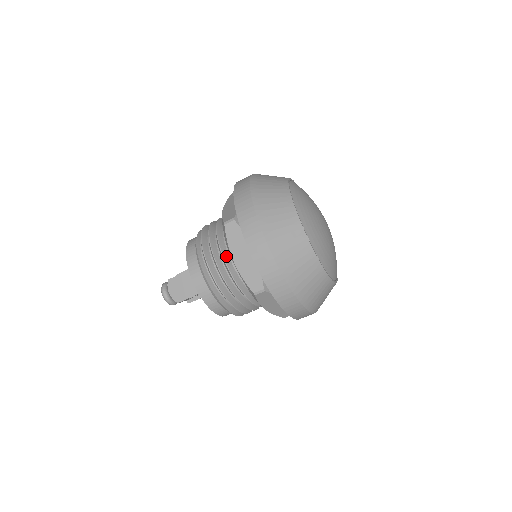
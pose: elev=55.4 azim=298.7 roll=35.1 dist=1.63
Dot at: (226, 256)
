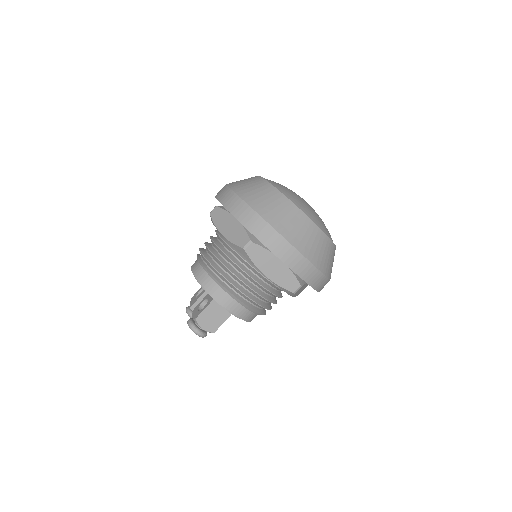
Dot at: (250, 274)
